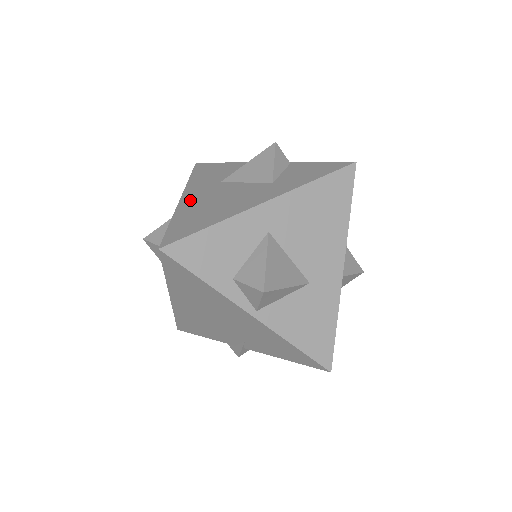
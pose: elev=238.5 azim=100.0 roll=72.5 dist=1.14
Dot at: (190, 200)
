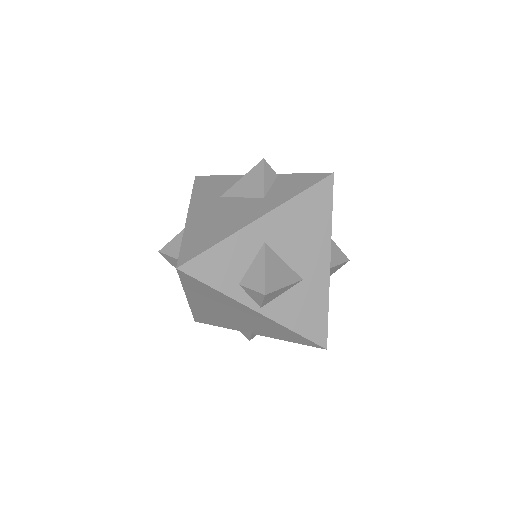
Dot at: (196, 218)
